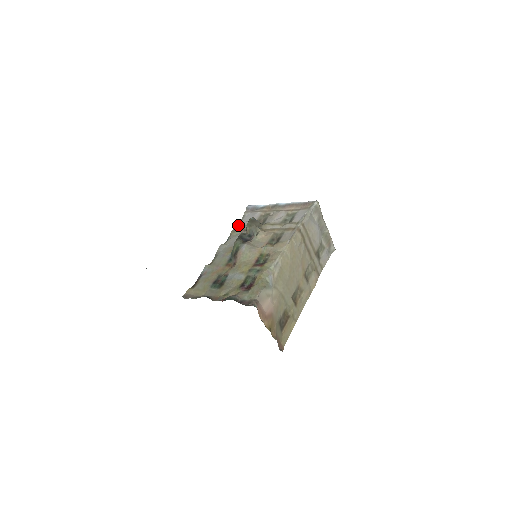
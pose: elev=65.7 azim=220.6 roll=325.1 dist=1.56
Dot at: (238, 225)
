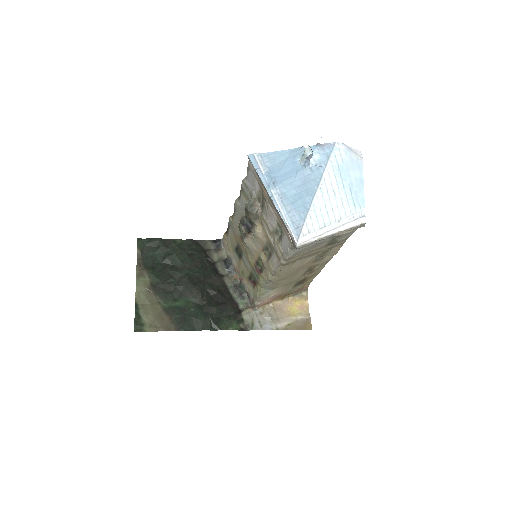
Dot at: (244, 183)
